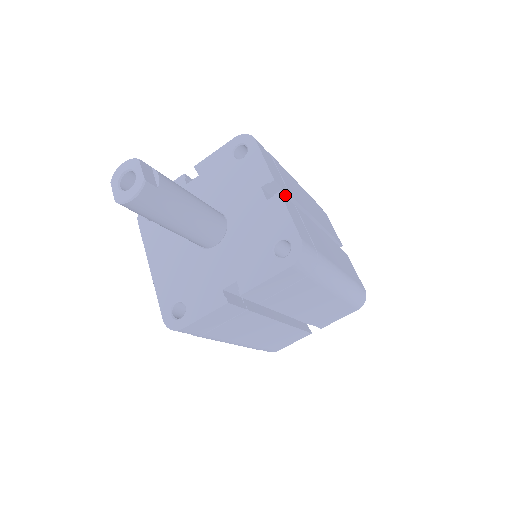
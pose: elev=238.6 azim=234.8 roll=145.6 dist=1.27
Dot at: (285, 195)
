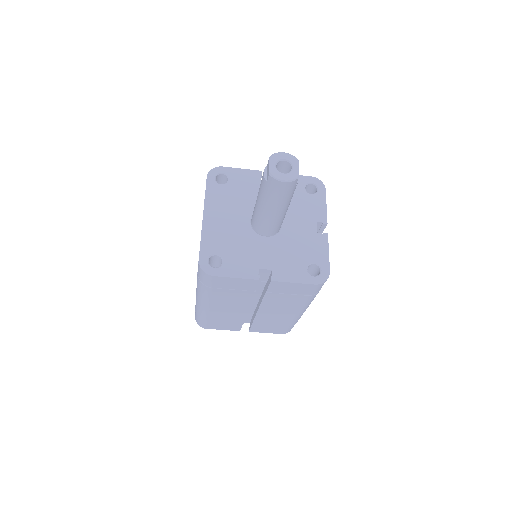
Dot at: occluded
